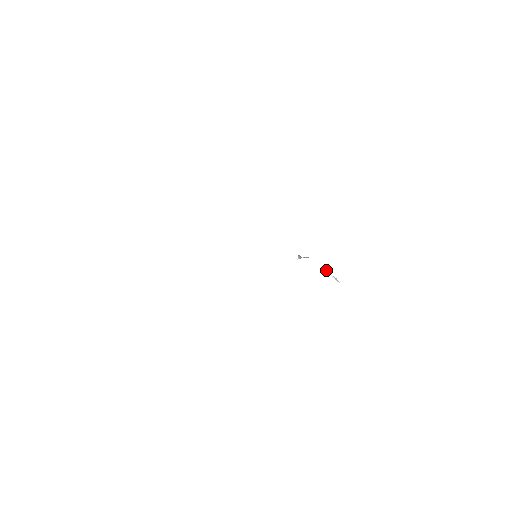
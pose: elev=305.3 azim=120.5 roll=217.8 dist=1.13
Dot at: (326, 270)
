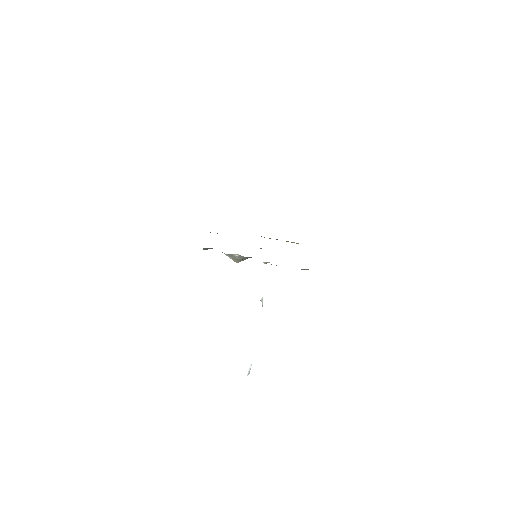
Dot at: occluded
